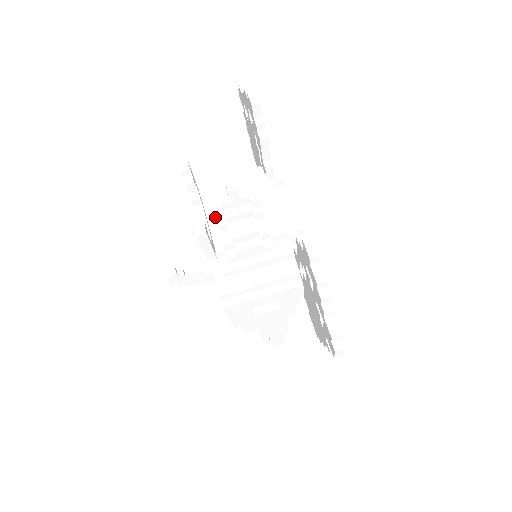
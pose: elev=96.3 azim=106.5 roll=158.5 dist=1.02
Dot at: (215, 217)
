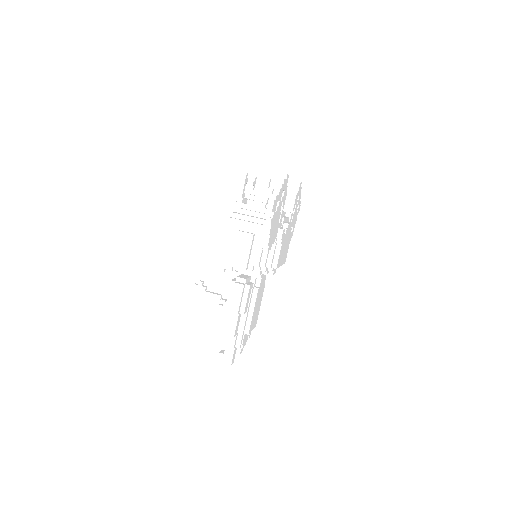
Dot at: (252, 194)
